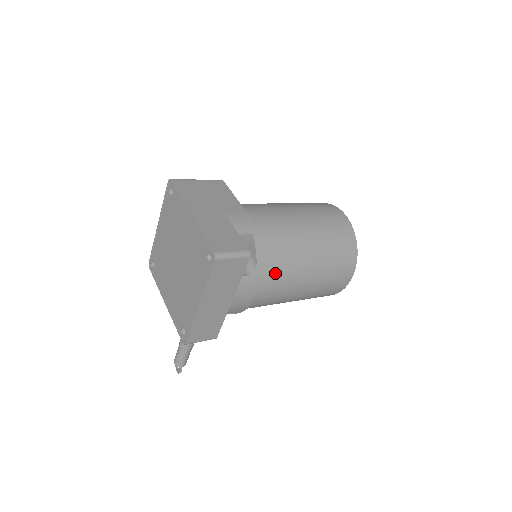
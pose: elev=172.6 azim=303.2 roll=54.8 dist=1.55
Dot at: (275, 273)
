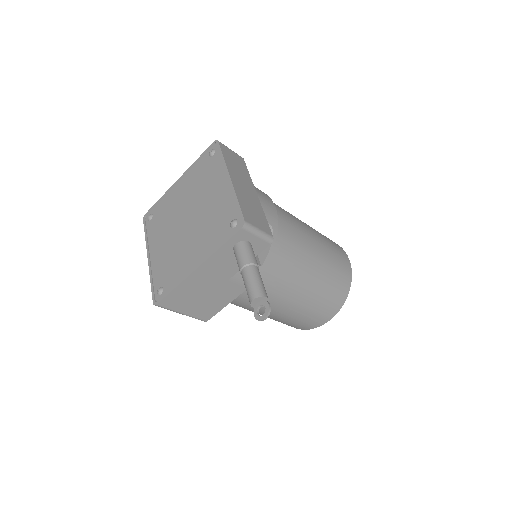
Dot at: occluded
